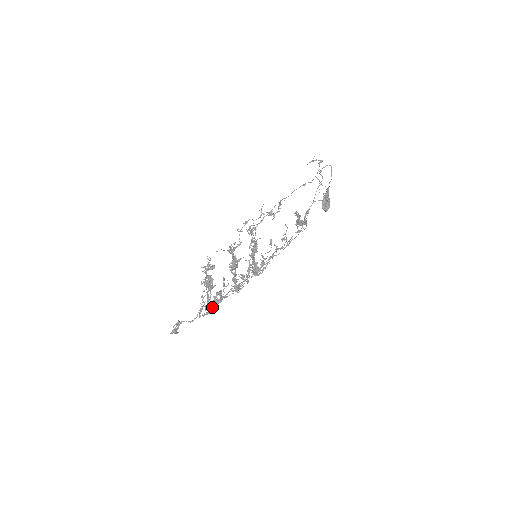
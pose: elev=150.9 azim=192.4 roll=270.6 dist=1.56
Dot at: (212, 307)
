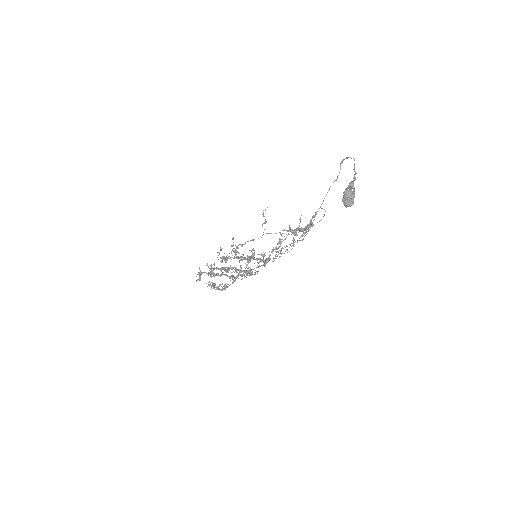
Dot at: occluded
